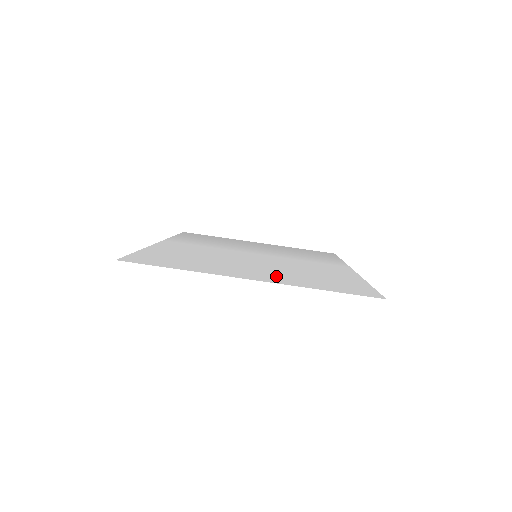
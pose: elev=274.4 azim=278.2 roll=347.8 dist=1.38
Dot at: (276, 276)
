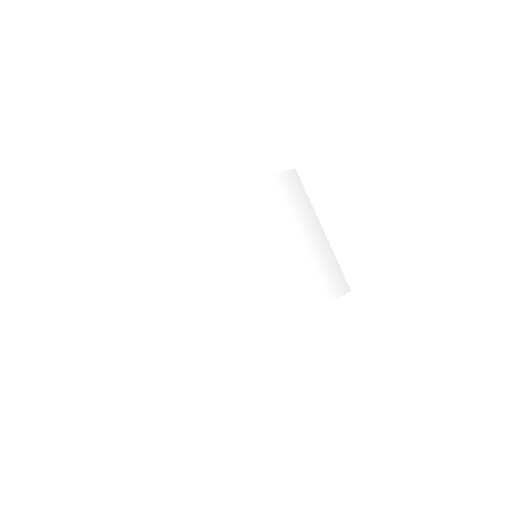
Dot at: (198, 297)
